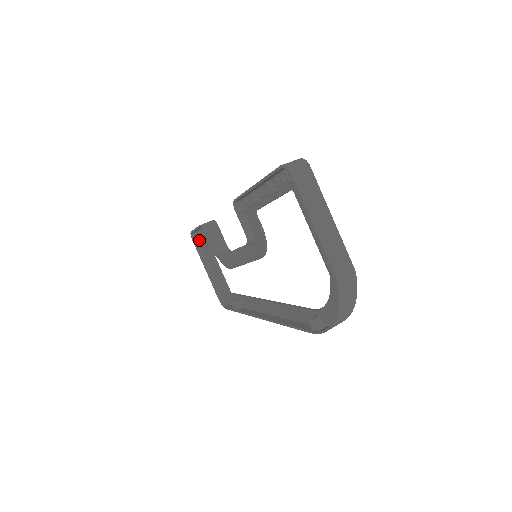
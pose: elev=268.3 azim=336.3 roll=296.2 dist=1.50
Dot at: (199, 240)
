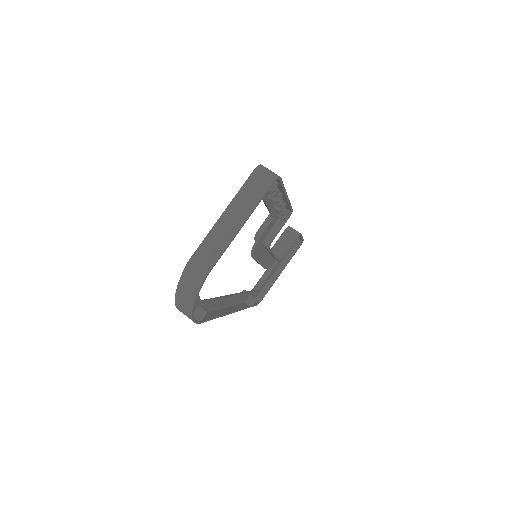
Dot at: occluded
